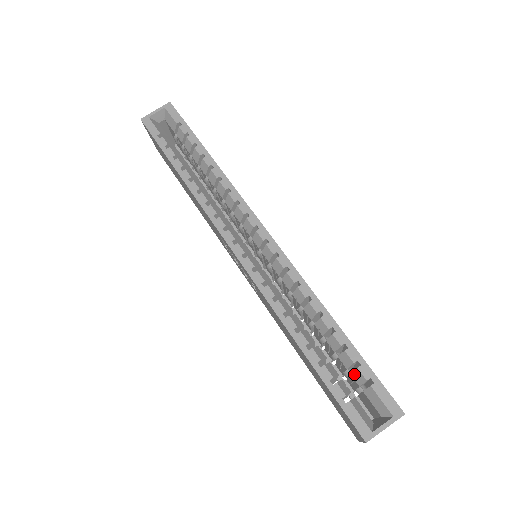
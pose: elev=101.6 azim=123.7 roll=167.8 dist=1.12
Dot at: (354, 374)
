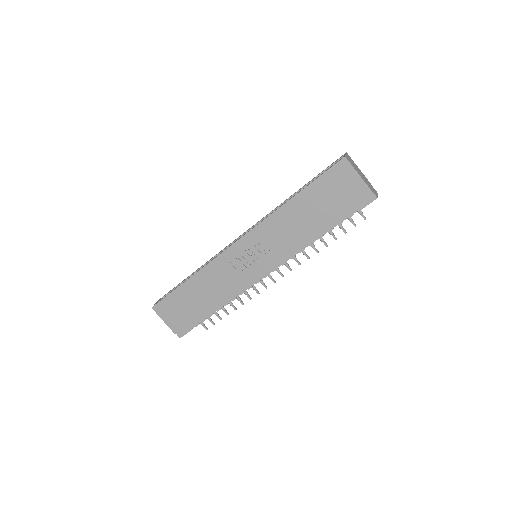
Dot at: occluded
